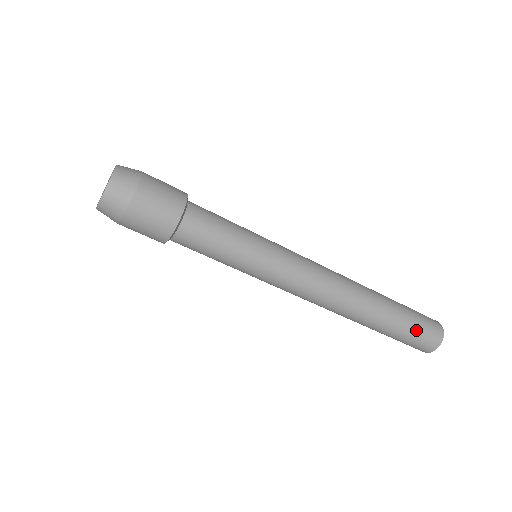
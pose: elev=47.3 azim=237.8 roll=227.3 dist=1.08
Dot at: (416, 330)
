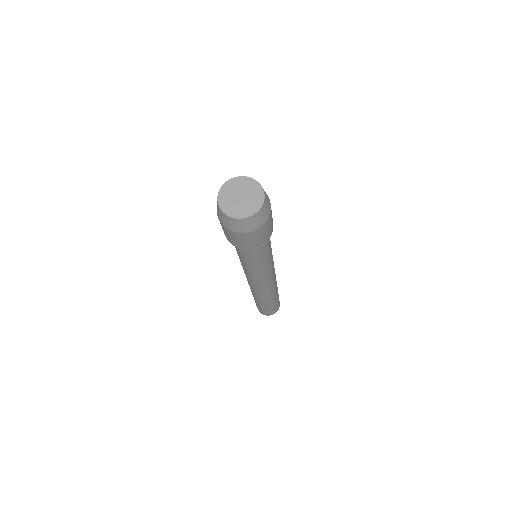
Dot at: occluded
